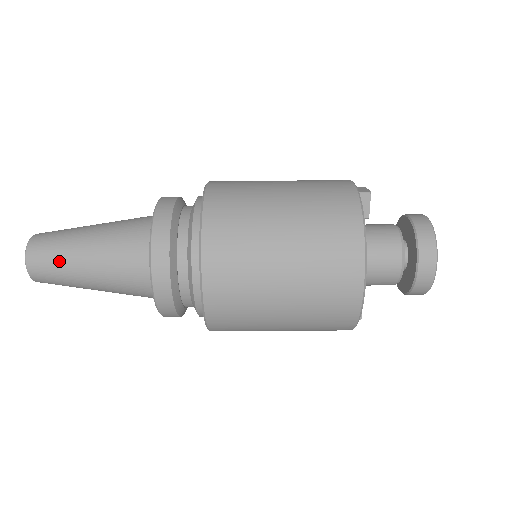
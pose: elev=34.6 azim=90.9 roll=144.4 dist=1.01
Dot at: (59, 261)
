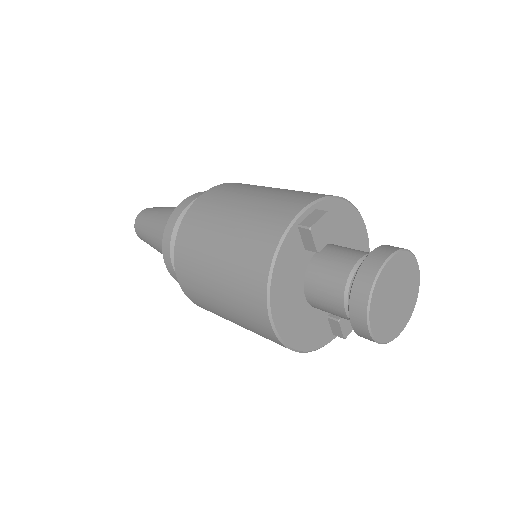
Dot at: (145, 236)
